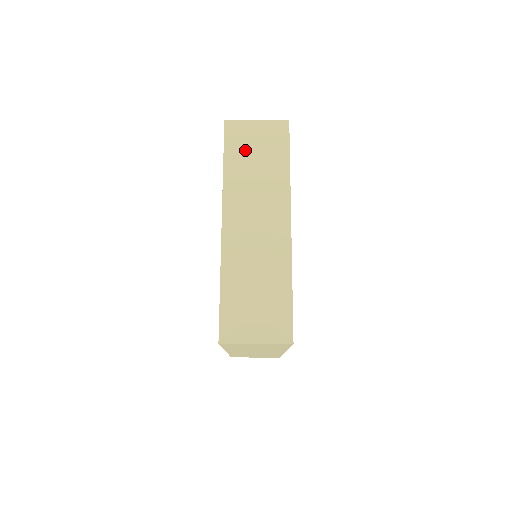
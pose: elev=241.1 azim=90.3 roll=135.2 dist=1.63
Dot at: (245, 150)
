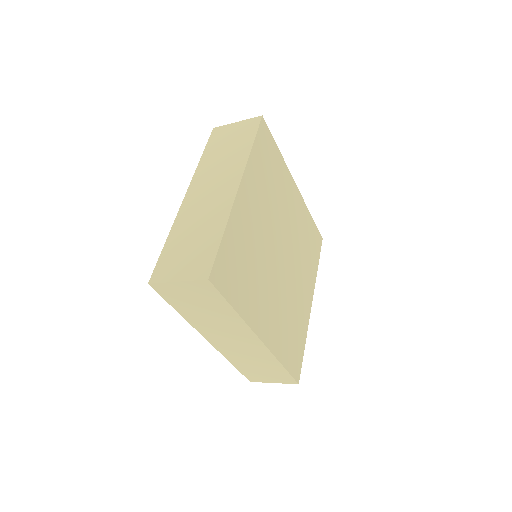
Dot at: (186, 303)
